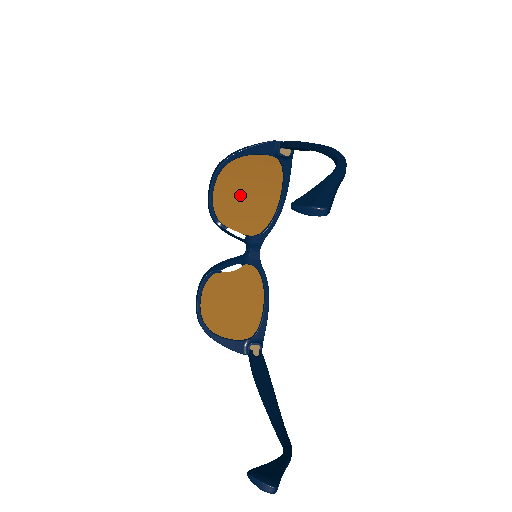
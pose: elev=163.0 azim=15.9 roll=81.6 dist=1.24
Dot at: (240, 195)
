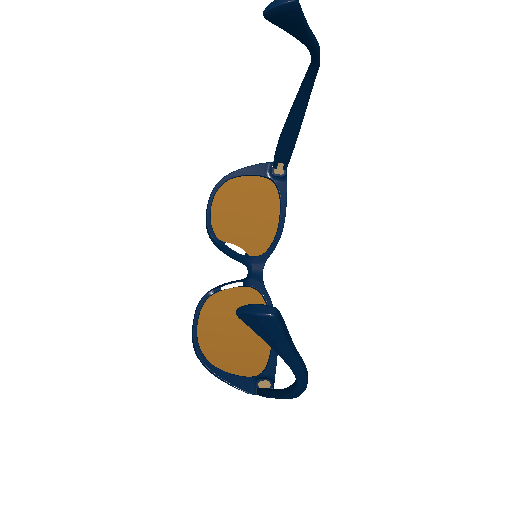
Dot at: (238, 215)
